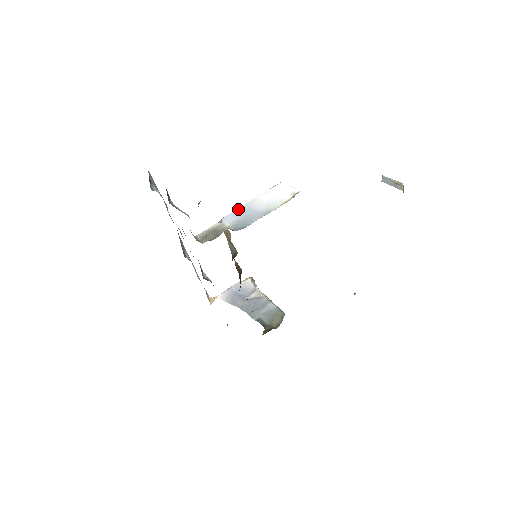
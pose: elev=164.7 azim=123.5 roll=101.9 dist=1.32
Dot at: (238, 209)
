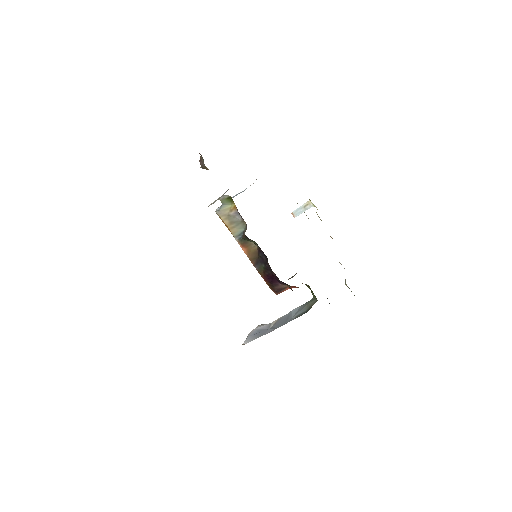
Dot at: occluded
